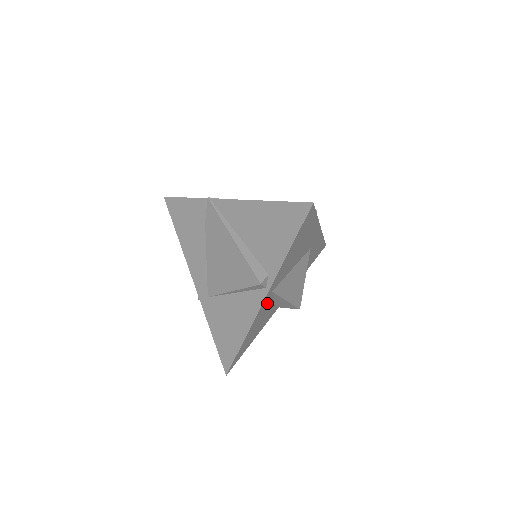
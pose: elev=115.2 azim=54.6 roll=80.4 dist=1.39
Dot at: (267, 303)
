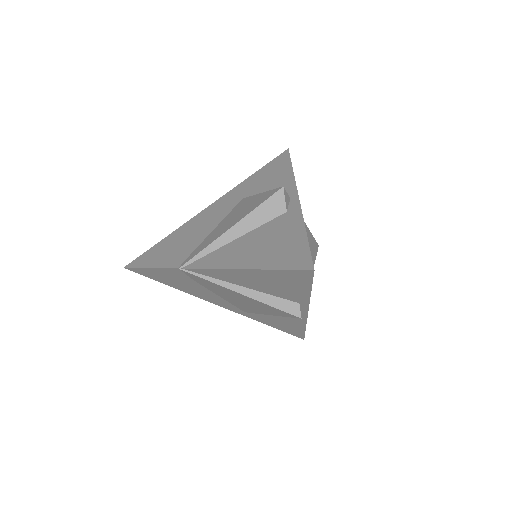
Dot at: occluded
